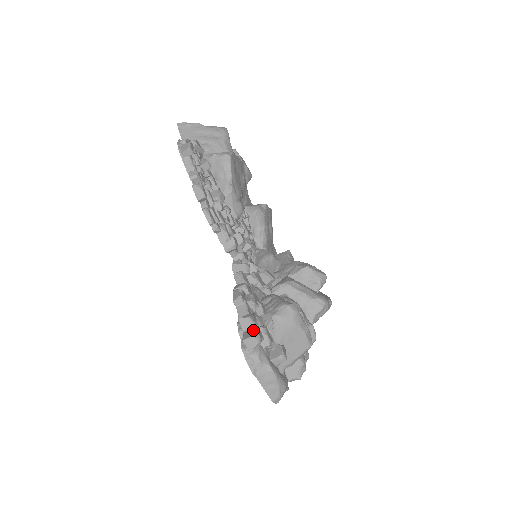
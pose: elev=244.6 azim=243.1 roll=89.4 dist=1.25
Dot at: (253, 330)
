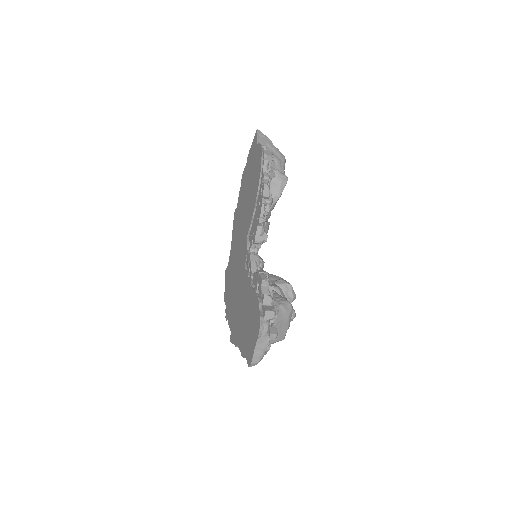
Dot at: (273, 307)
